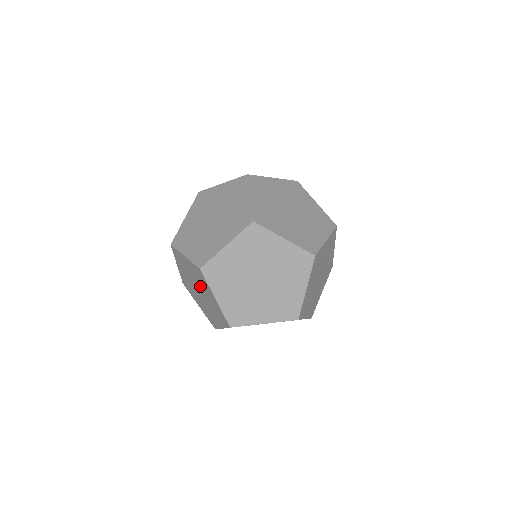
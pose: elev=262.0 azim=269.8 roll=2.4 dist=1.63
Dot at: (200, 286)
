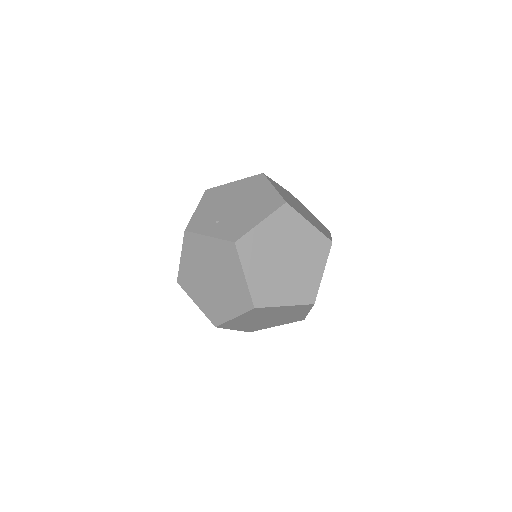
Dot at: occluded
